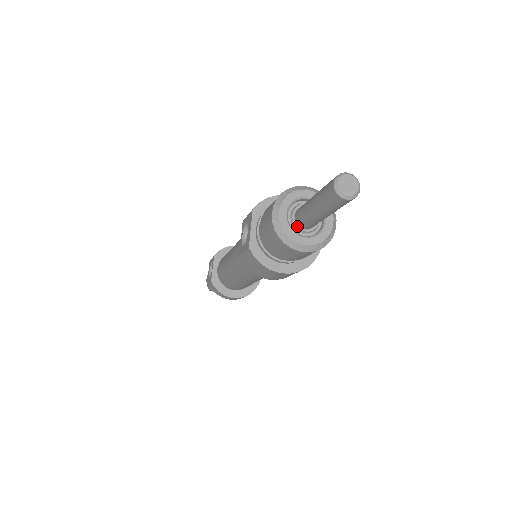
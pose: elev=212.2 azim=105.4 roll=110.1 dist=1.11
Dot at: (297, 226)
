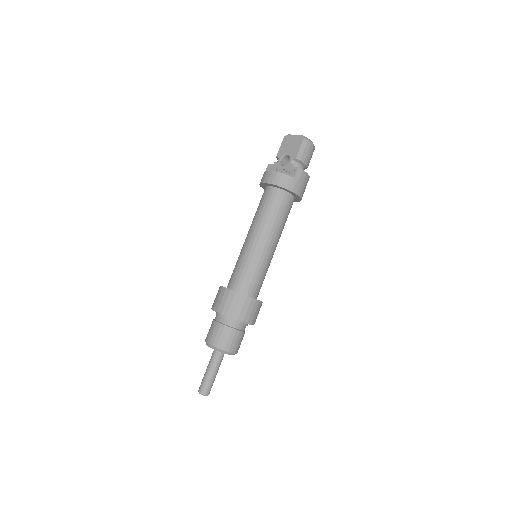
Dot at: occluded
